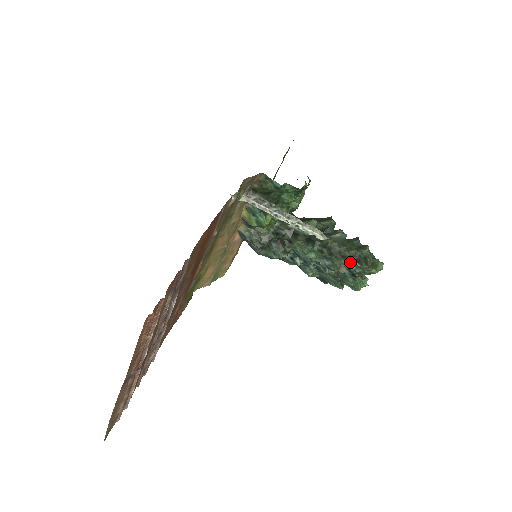
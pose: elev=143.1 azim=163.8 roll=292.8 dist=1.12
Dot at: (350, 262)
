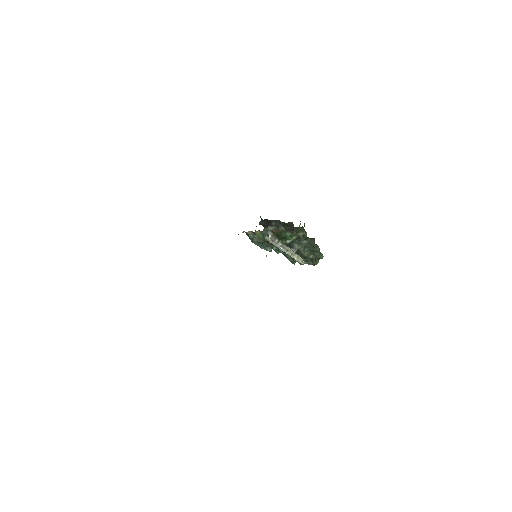
Dot at: (307, 261)
